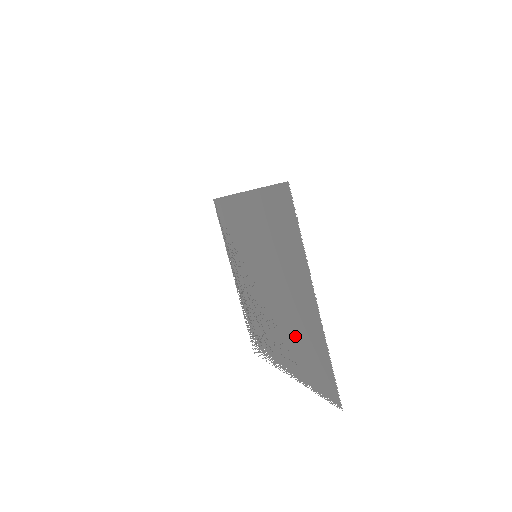
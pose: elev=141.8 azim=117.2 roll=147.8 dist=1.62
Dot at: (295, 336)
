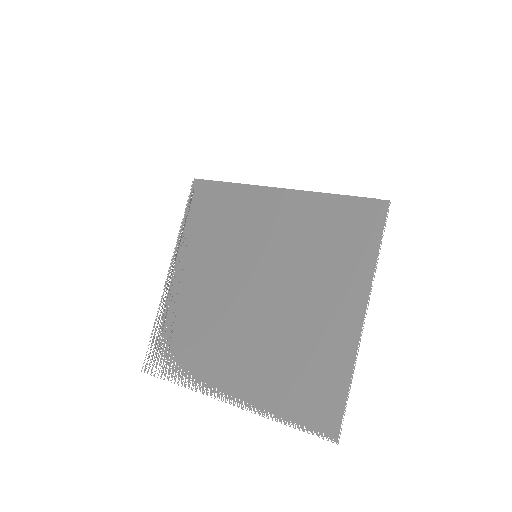
Dot at: (285, 353)
